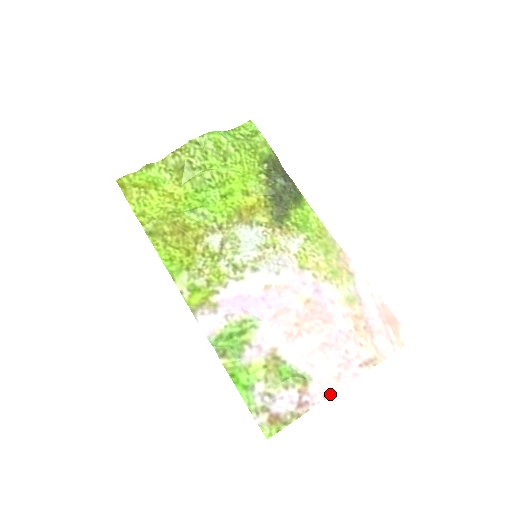
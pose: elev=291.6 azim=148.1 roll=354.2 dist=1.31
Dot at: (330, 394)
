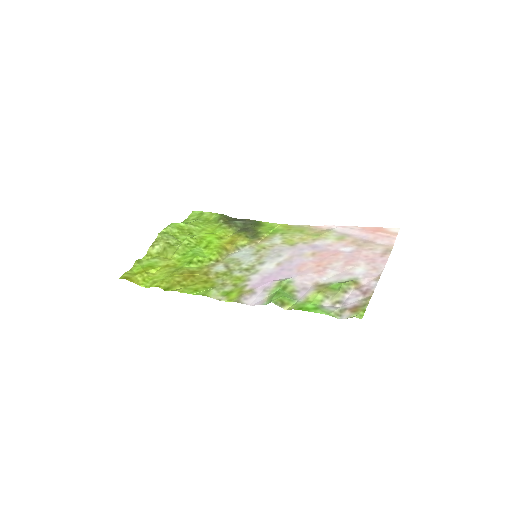
Dot at: (378, 277)
